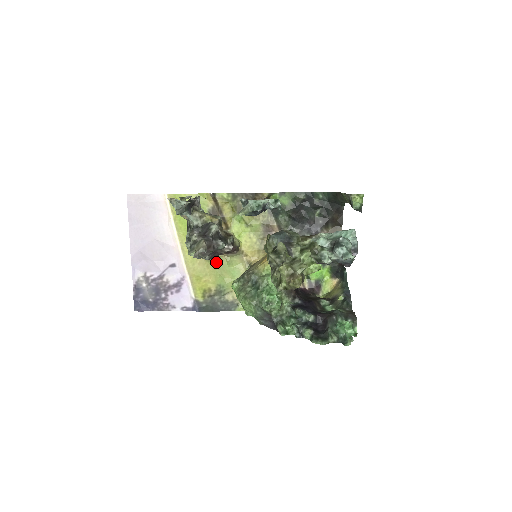
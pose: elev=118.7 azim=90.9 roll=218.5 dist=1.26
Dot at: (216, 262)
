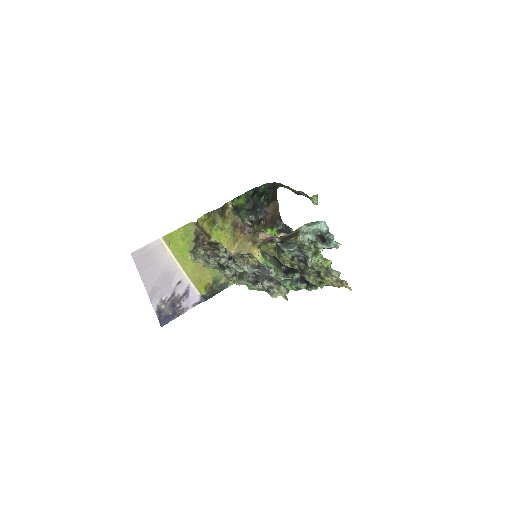
Dot at: occluded
